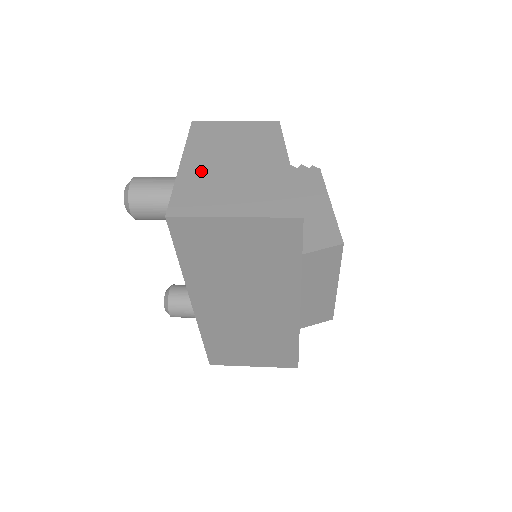
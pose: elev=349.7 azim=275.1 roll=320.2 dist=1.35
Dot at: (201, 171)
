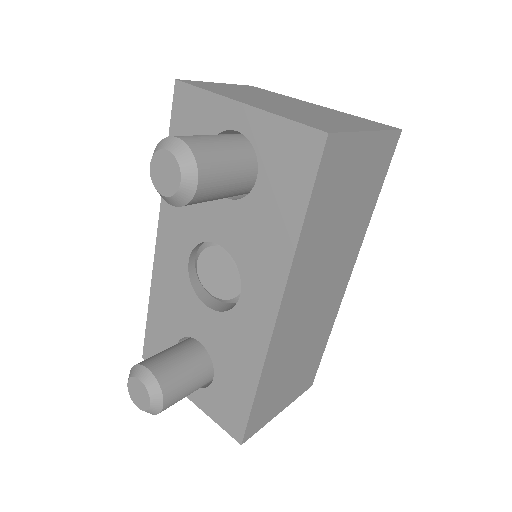
Dot at: (275, 107)
